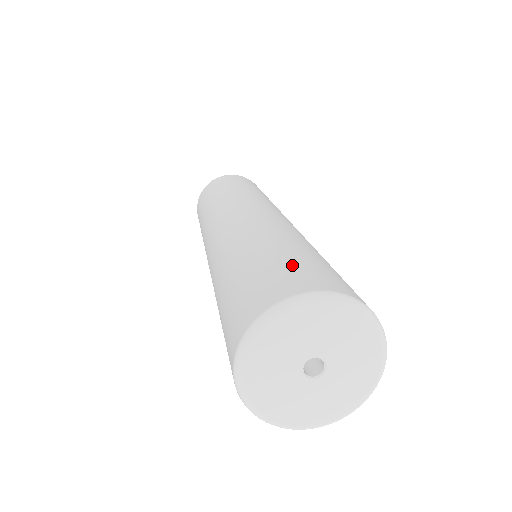
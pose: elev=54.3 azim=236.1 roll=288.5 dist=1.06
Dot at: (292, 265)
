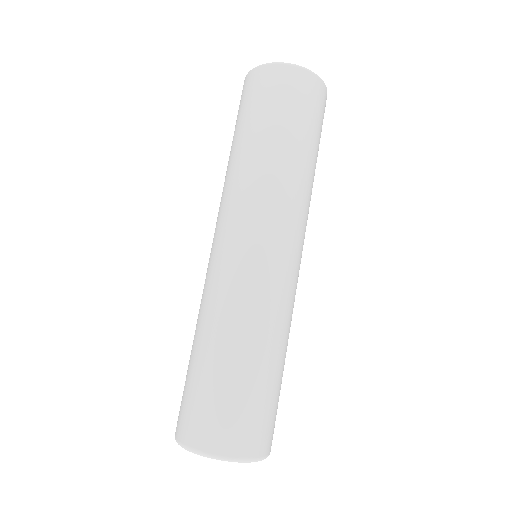
Dot at: (215, 405)
